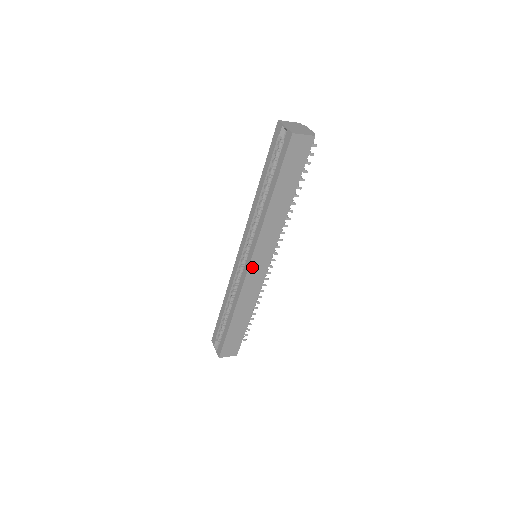
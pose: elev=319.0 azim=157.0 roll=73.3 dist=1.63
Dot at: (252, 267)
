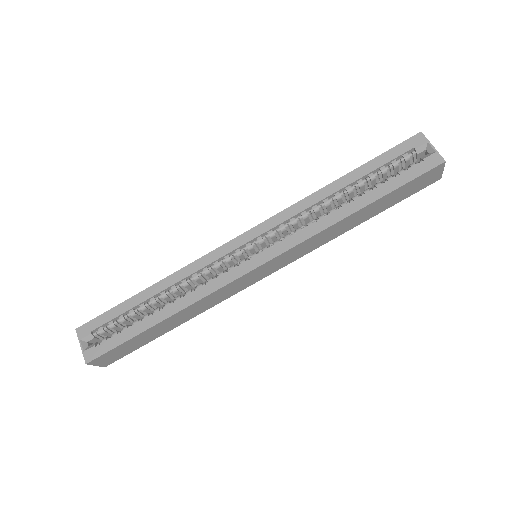
Dot at: (256, 270)
